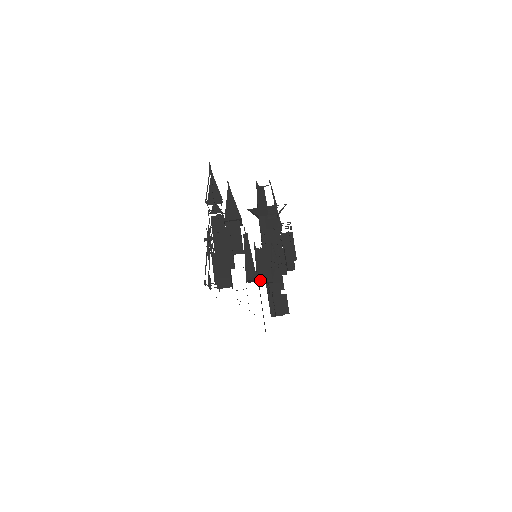
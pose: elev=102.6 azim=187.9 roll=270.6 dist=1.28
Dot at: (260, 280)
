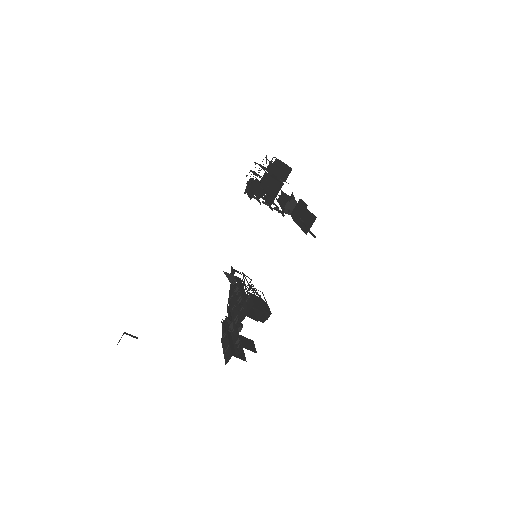
Dot at: occluded
